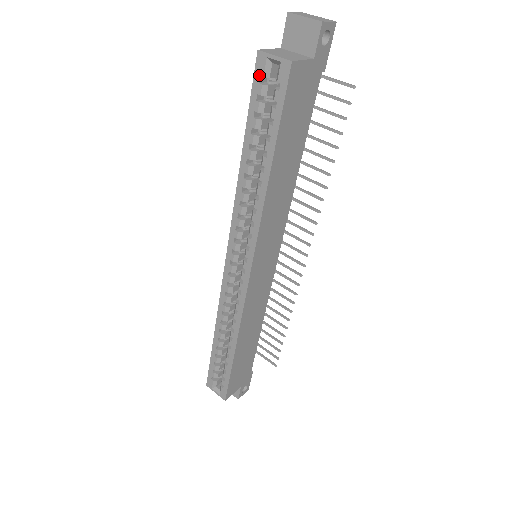
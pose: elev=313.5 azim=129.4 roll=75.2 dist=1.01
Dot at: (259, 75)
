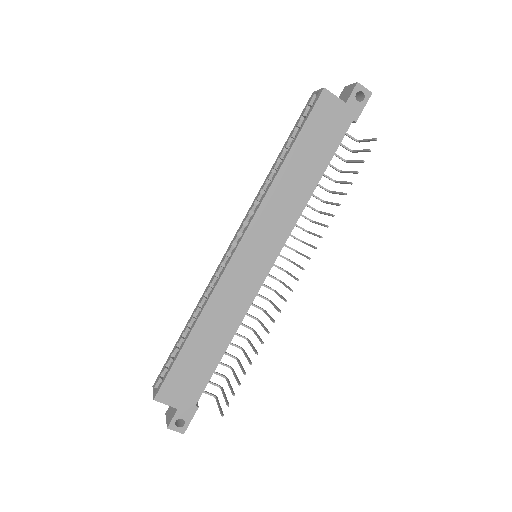
Dot at: (307, 105)
